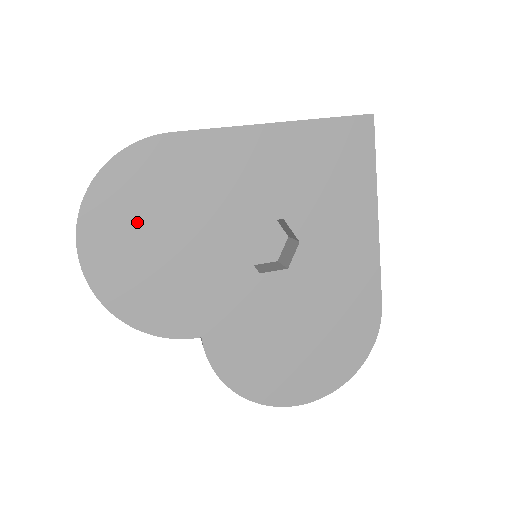
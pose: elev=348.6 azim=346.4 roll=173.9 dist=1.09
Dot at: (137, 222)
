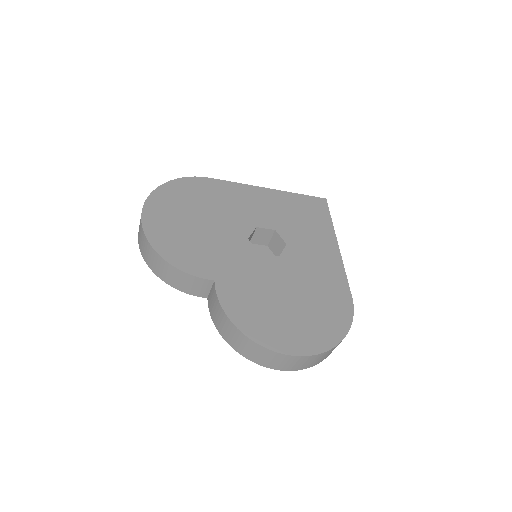
Dot at: (183, 208)
